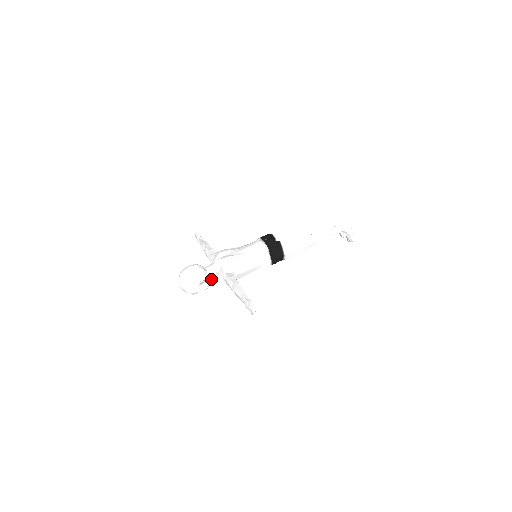
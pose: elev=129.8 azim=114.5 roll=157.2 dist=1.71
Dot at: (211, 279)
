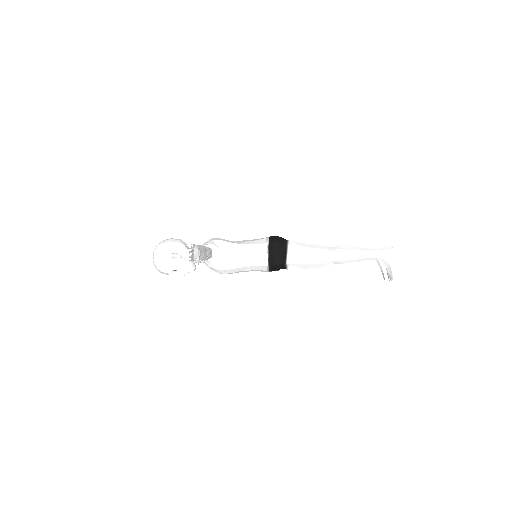
Dot at: (190, 261)
